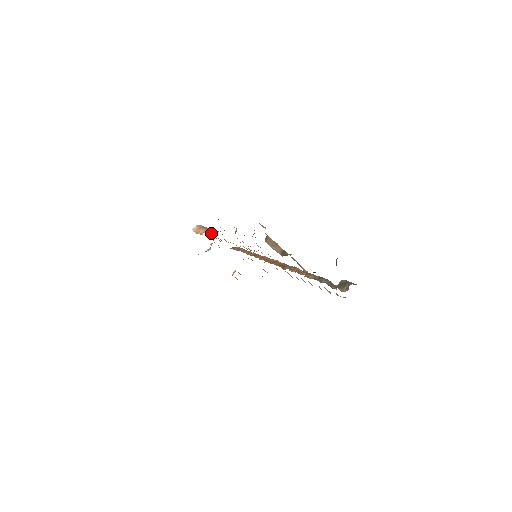
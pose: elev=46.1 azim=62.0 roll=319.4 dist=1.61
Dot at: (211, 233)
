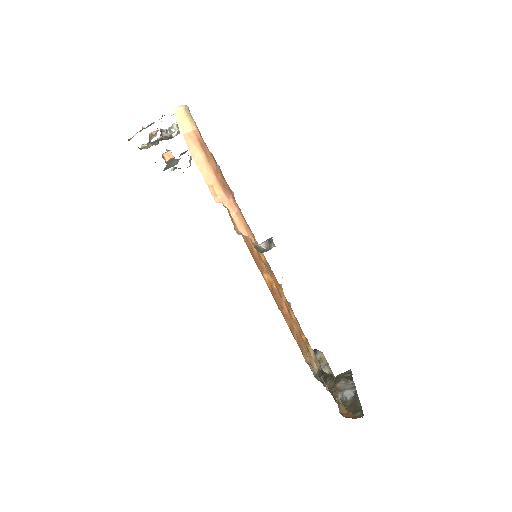
Dot at: occluded
